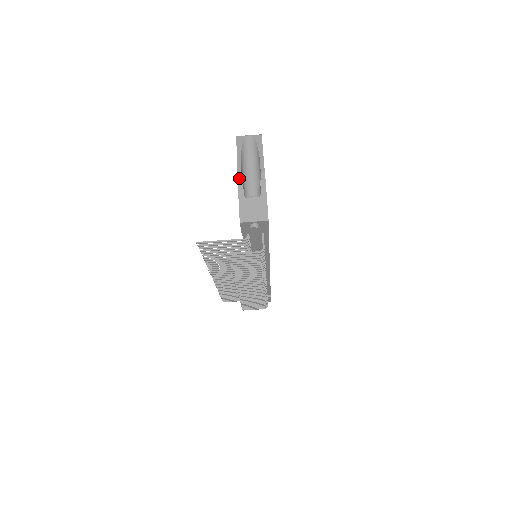
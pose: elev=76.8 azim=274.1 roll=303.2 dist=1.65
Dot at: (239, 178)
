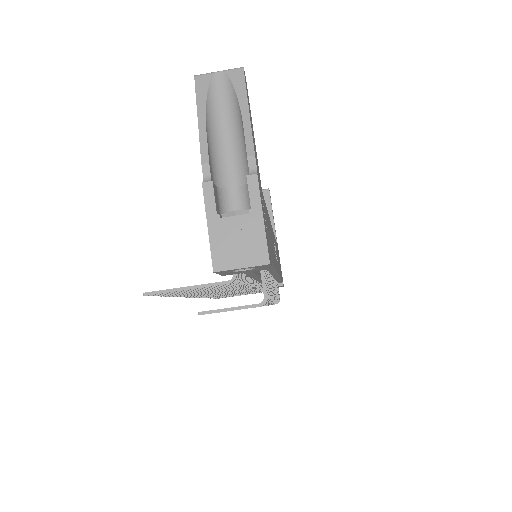
Dot at: (205, 172)
